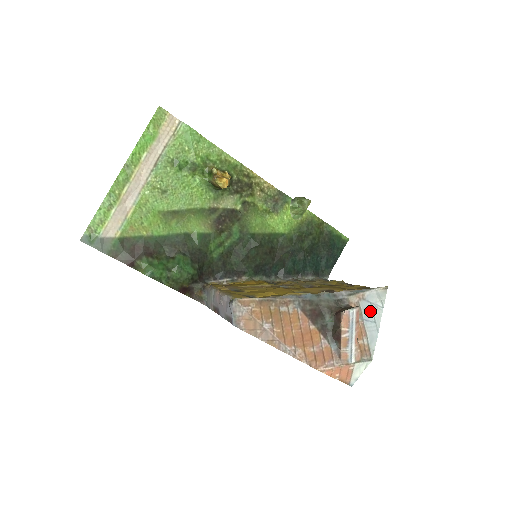
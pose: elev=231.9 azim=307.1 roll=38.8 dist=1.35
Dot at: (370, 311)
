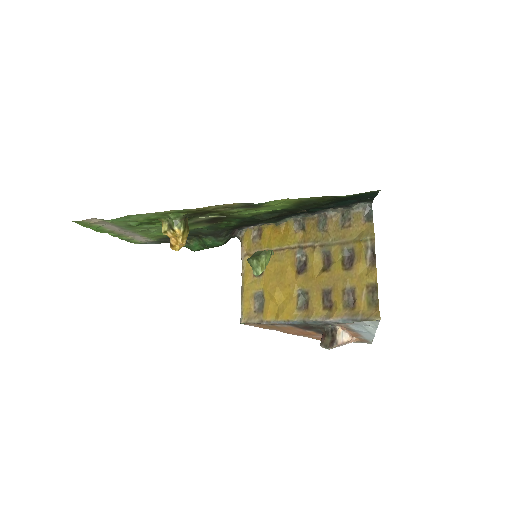
Dot at: (362, 328)
